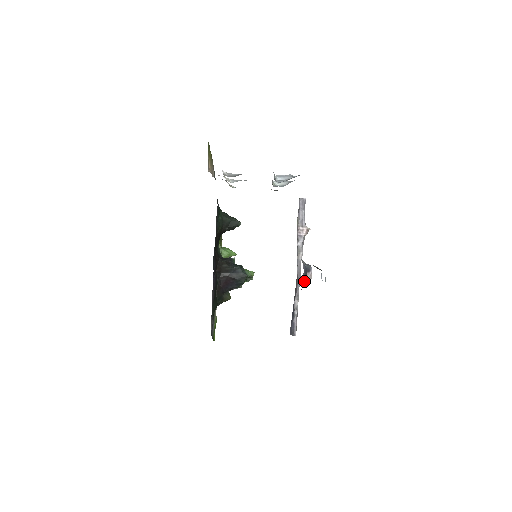
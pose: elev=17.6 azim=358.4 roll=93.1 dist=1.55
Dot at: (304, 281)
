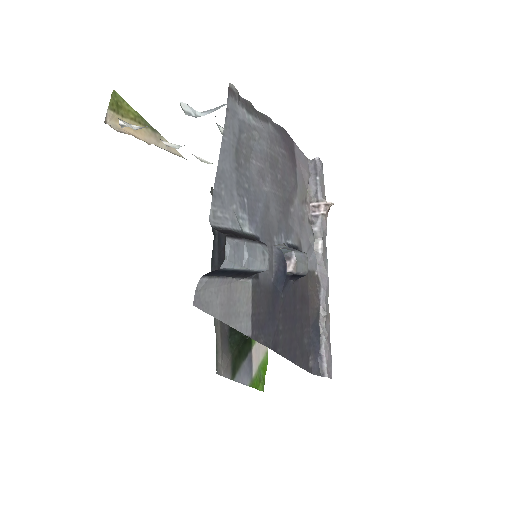
Dot at: (279, 275)
